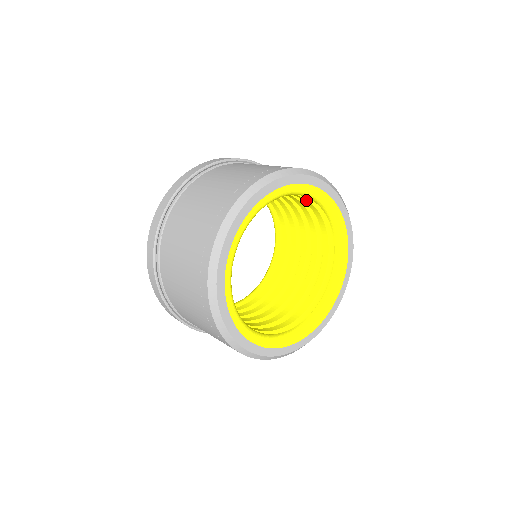
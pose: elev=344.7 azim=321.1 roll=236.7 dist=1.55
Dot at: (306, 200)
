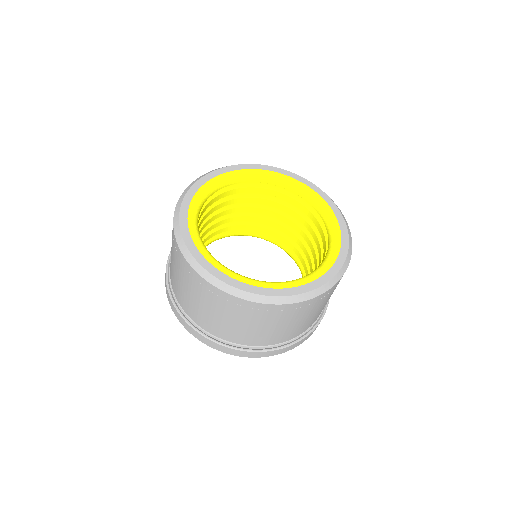
Dot at: (315, 219)
